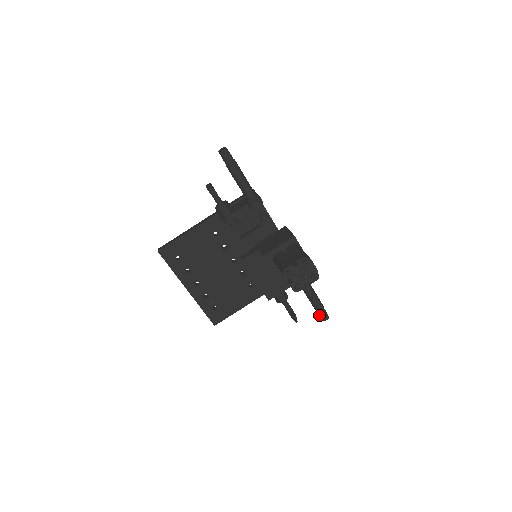
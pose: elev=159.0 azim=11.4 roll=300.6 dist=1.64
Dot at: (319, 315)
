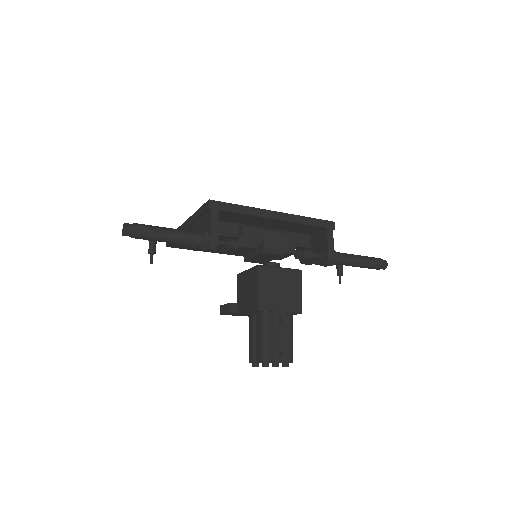
Dot at: occluded
